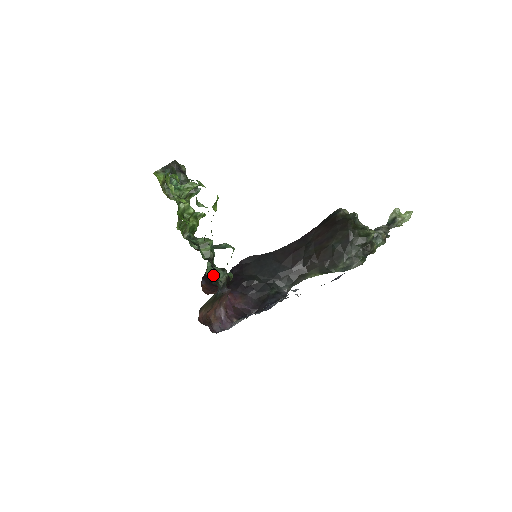
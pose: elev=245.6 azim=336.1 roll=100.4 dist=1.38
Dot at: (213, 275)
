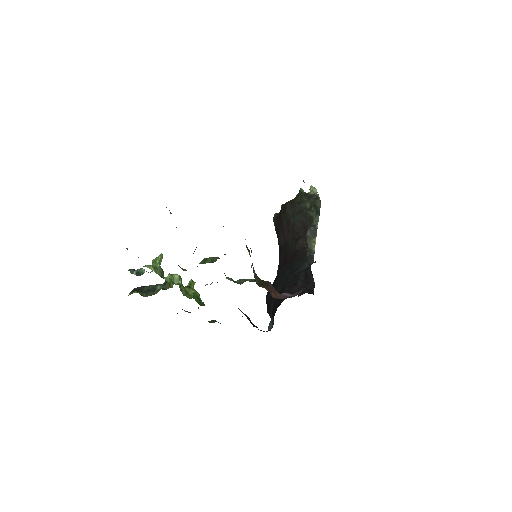
Dot at: (242, 282)
